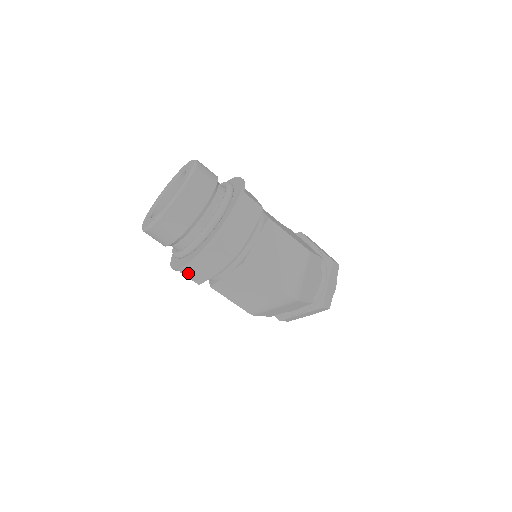
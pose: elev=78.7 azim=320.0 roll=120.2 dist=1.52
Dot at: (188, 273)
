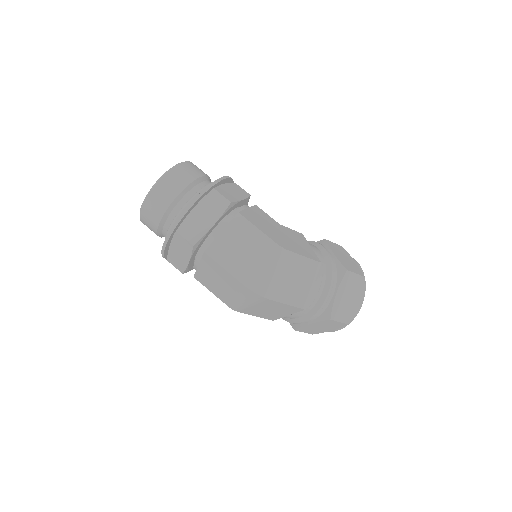
Dot at: (172, 261)
